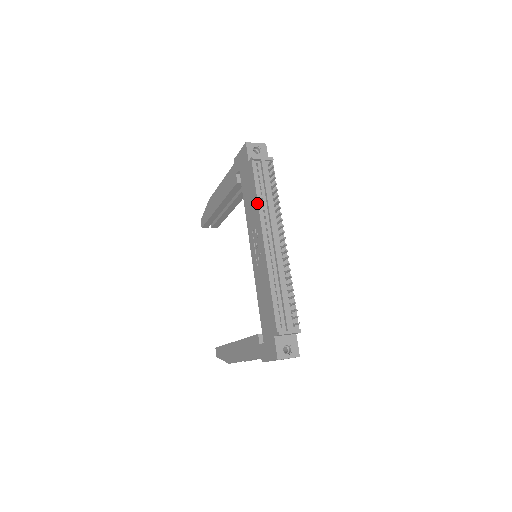
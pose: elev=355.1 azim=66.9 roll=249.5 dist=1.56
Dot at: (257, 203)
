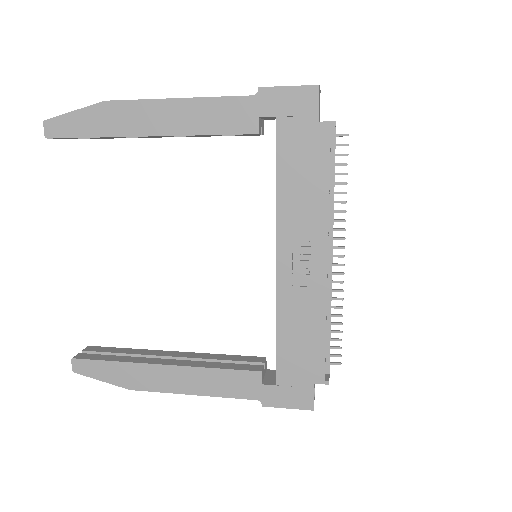
Dot at: (327, 201)
